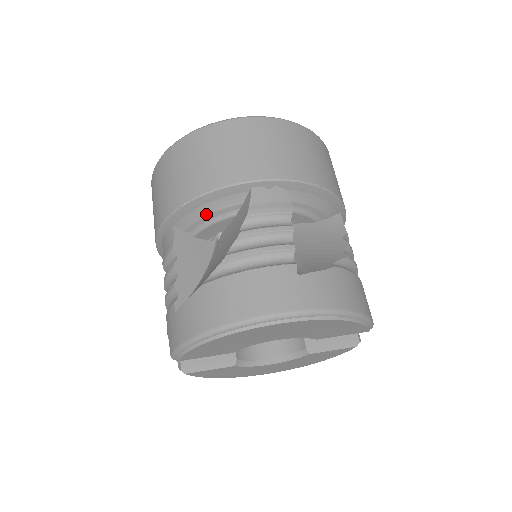
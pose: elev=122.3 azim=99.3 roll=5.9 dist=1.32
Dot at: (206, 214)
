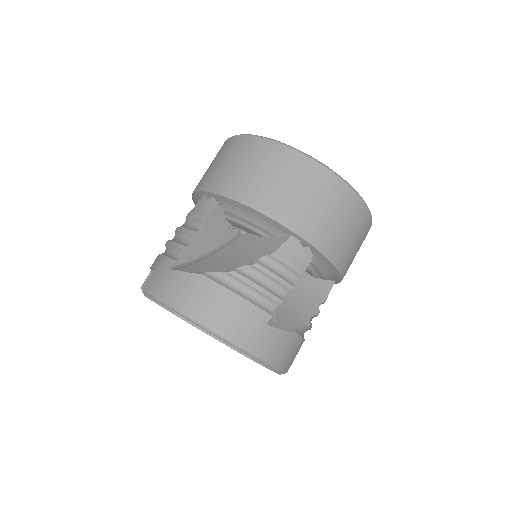
Dot at: (247, 219)
